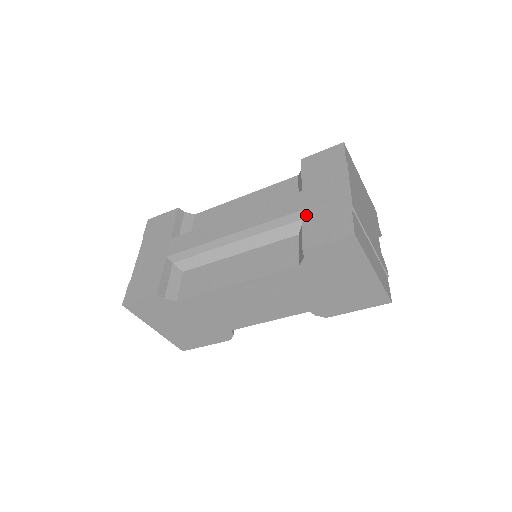
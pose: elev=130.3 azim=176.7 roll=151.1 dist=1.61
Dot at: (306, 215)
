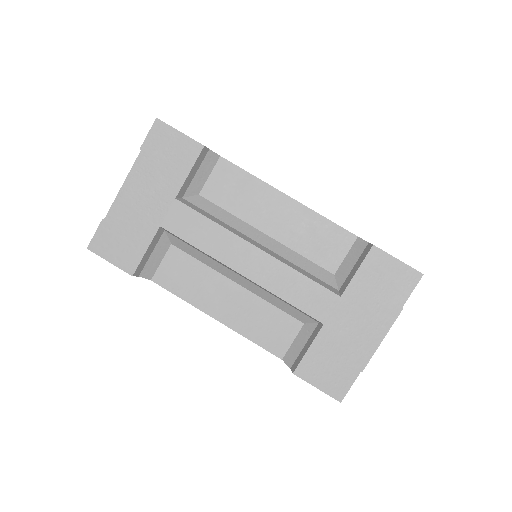
Dot at: (322, 336)
